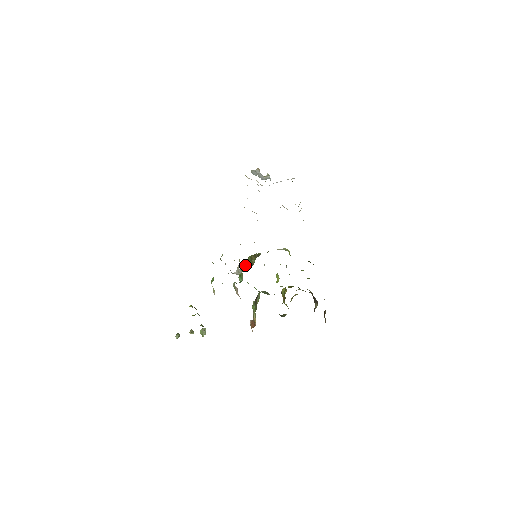
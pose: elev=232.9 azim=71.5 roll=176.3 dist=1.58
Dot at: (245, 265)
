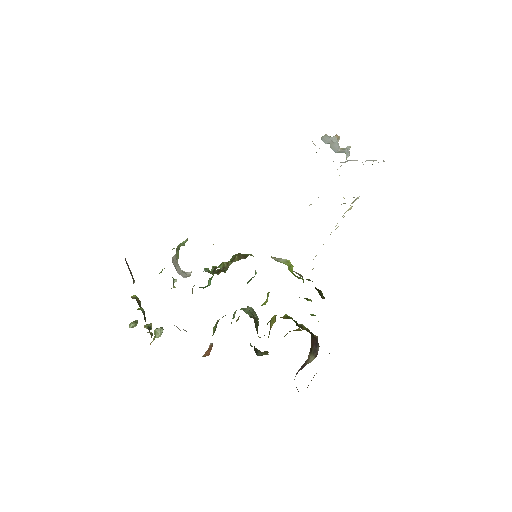
Dot at: occluded
